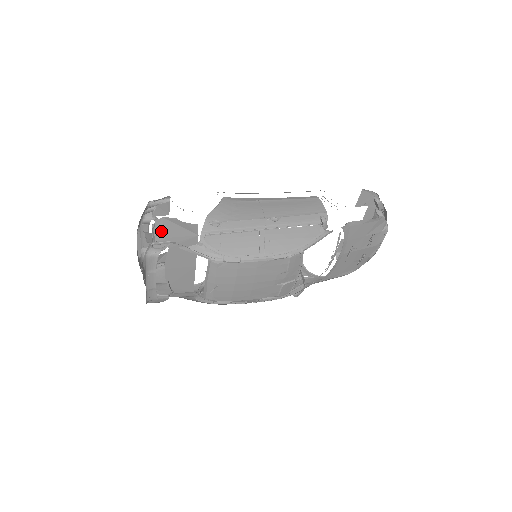
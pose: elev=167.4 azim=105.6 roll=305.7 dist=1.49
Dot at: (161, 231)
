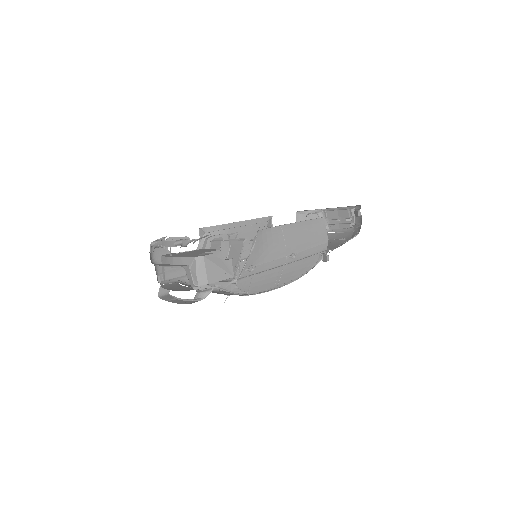
Dot at: (204, 274)
